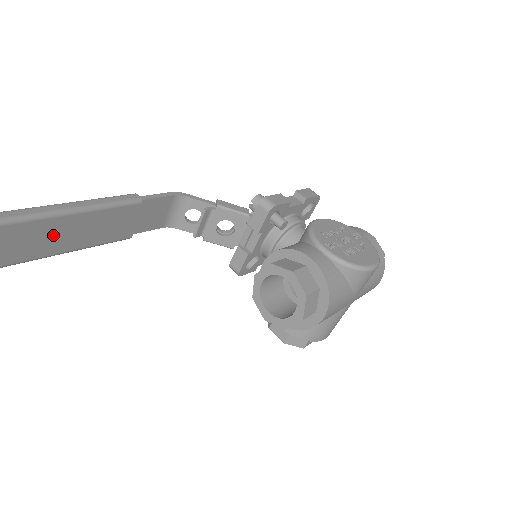
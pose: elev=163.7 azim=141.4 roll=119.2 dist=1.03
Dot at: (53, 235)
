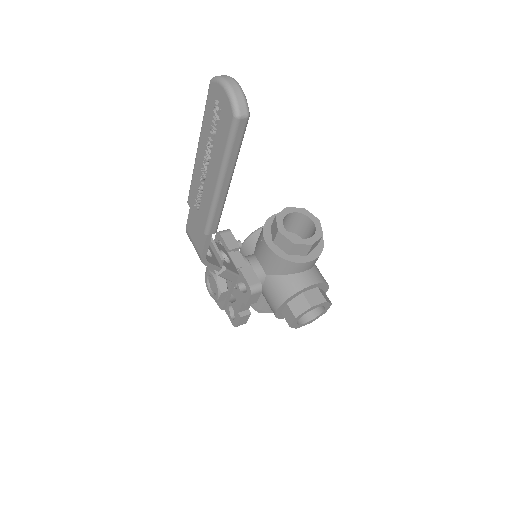
Dot at: occluded
